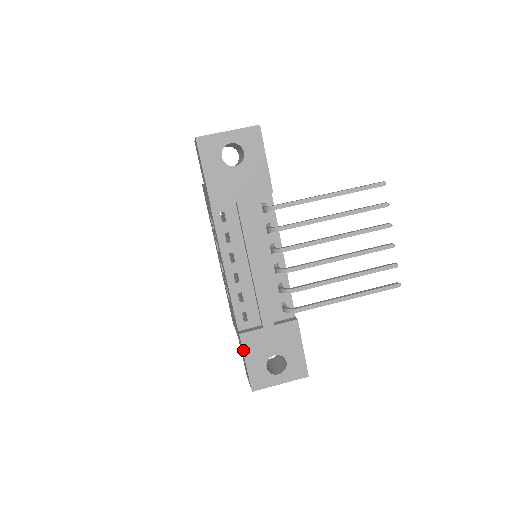
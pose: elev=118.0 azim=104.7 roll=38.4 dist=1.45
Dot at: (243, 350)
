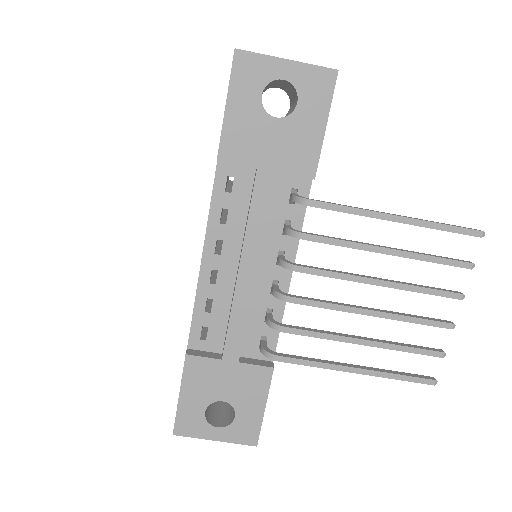
Dot at: (182, 377)
